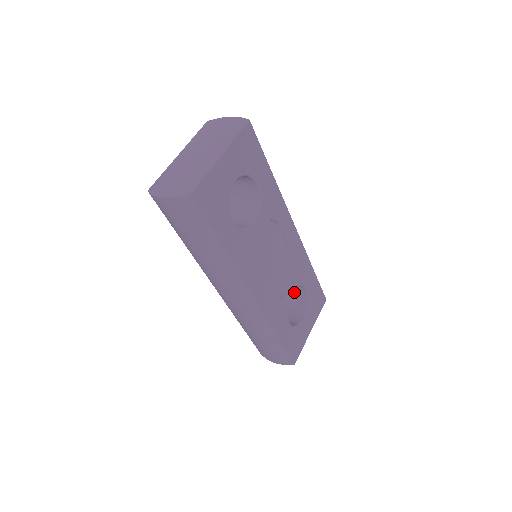
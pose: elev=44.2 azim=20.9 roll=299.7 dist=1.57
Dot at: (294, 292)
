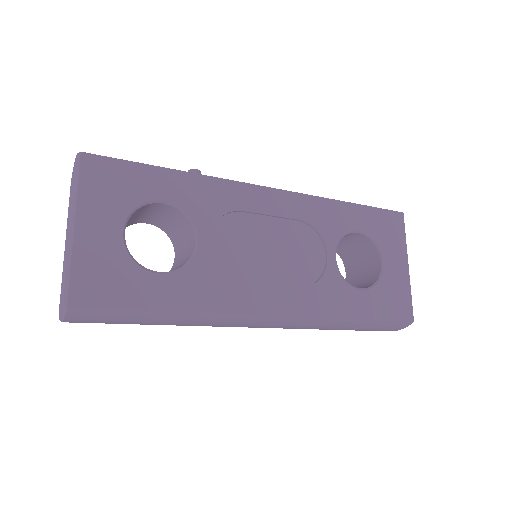
Dot at: (351, 241)
